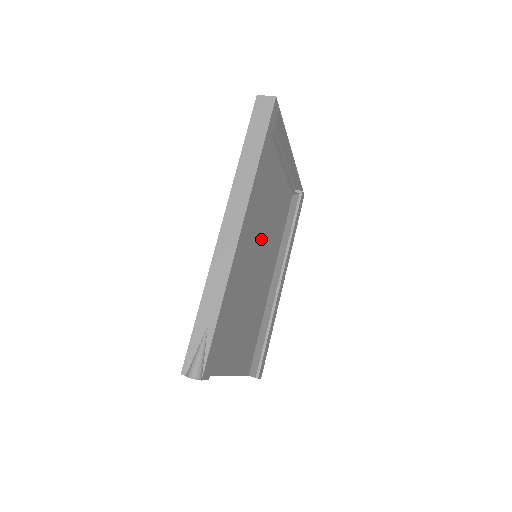
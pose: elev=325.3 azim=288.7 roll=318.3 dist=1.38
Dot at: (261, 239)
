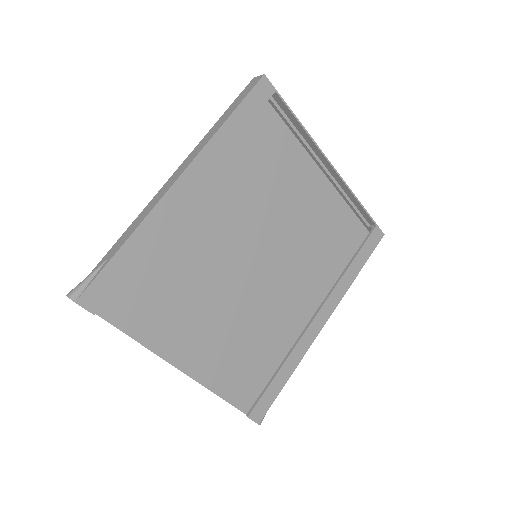
Dot at: (273, 244)
